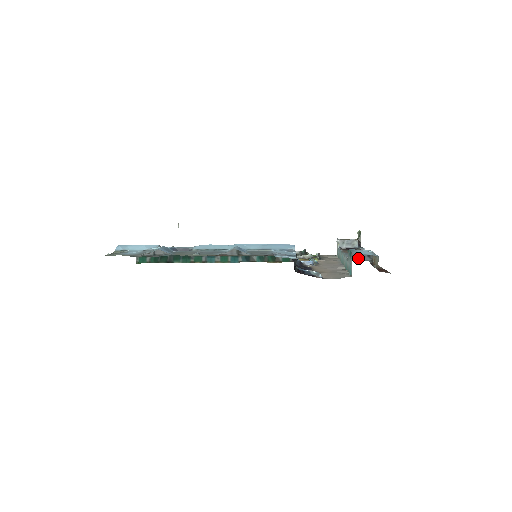
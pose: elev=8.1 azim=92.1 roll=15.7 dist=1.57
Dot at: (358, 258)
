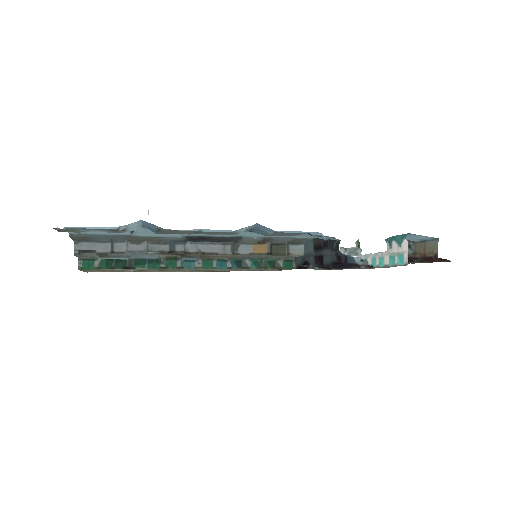
Dot at: occluded
